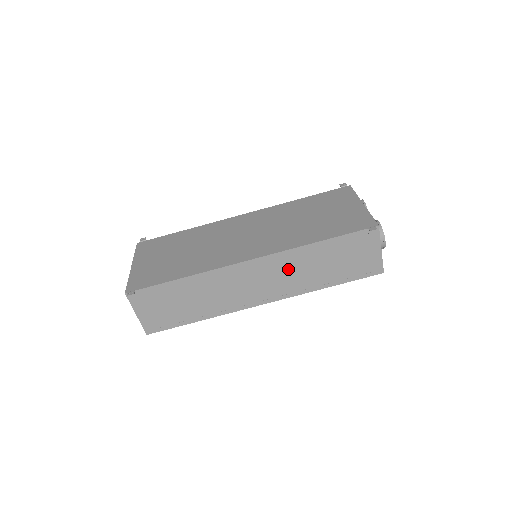
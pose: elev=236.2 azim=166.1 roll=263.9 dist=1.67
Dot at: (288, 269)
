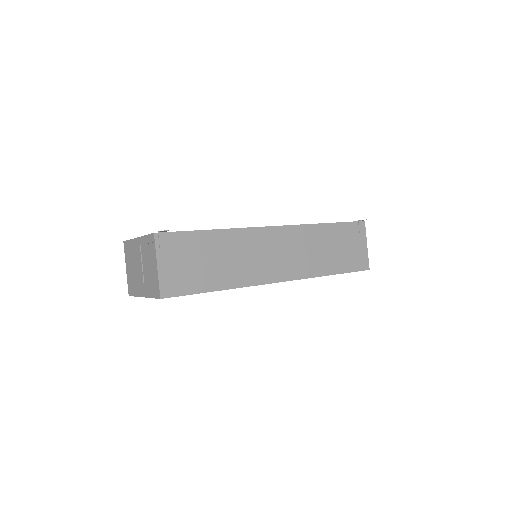
Dot at: (303, 245)
